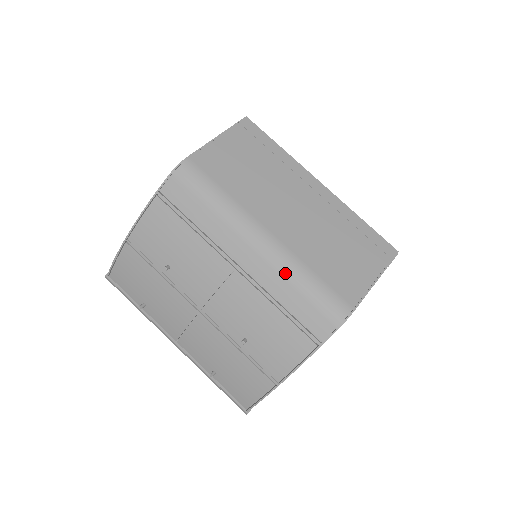
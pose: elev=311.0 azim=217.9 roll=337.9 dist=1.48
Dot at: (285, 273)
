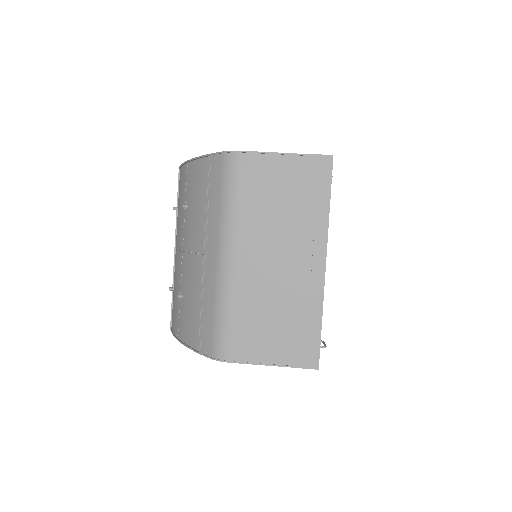
Dot at: (217, 293)
